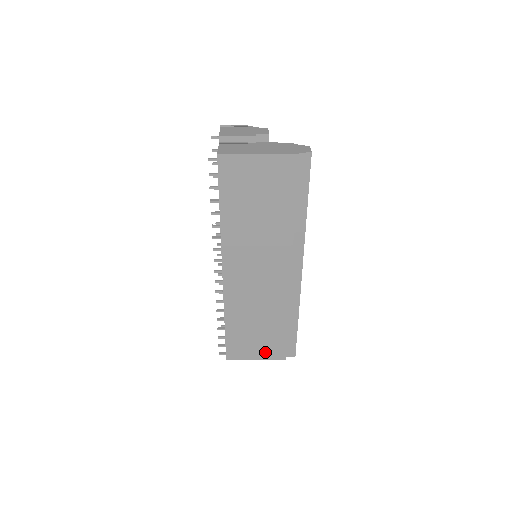
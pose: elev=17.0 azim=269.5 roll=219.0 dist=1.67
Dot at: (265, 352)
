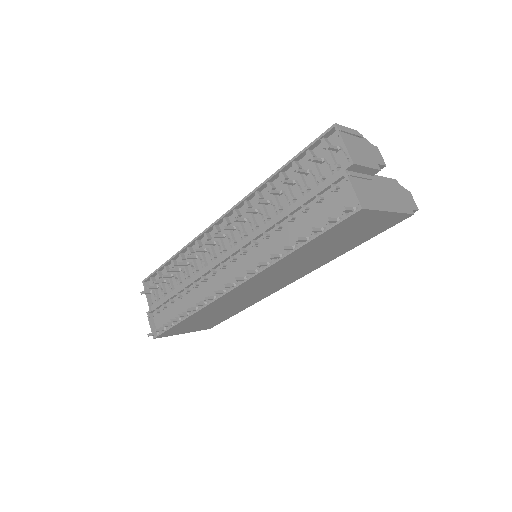
Dot at: (198, 328)
